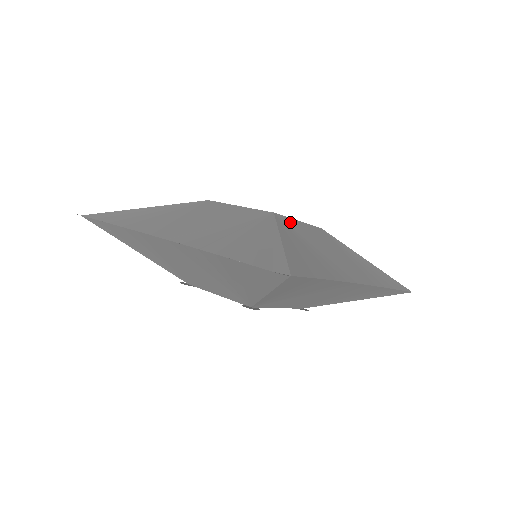
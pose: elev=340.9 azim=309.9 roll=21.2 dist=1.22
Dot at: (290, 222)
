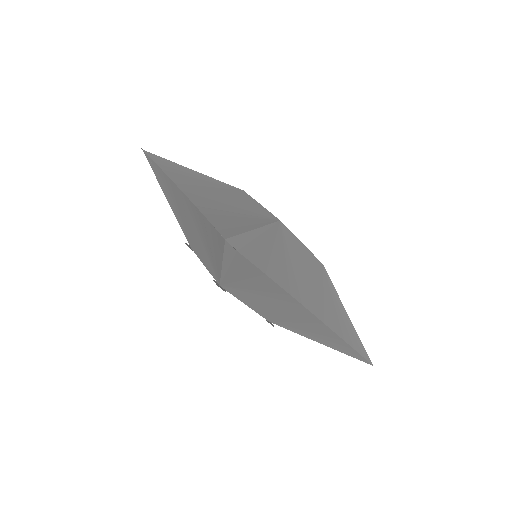
Dot at: (290, 236)
